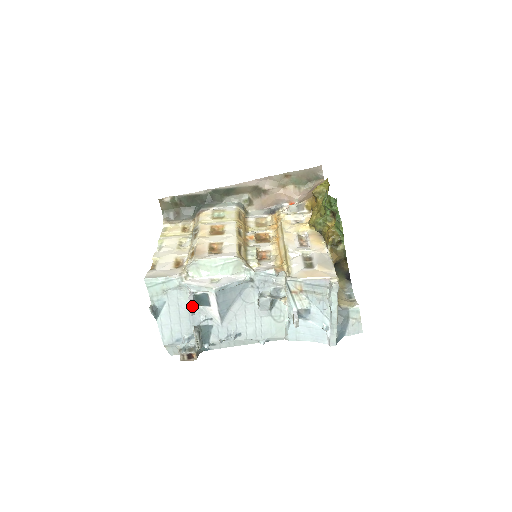
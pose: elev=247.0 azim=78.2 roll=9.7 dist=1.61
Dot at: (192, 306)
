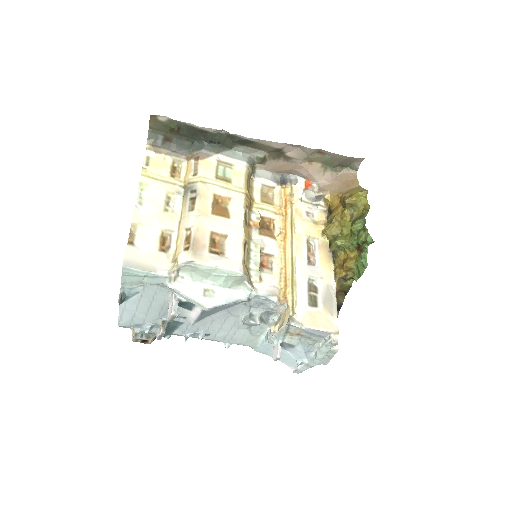
Dot at: (174, 317)
